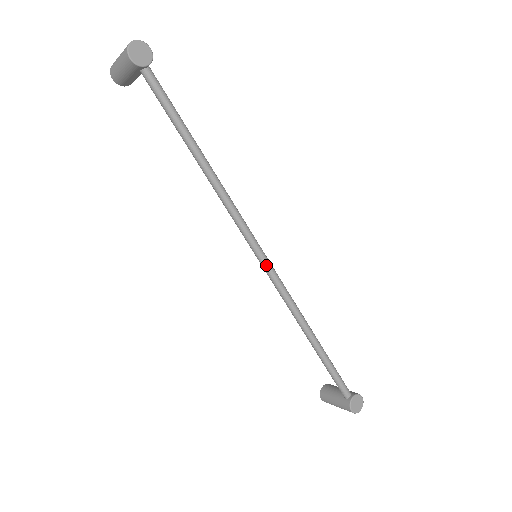
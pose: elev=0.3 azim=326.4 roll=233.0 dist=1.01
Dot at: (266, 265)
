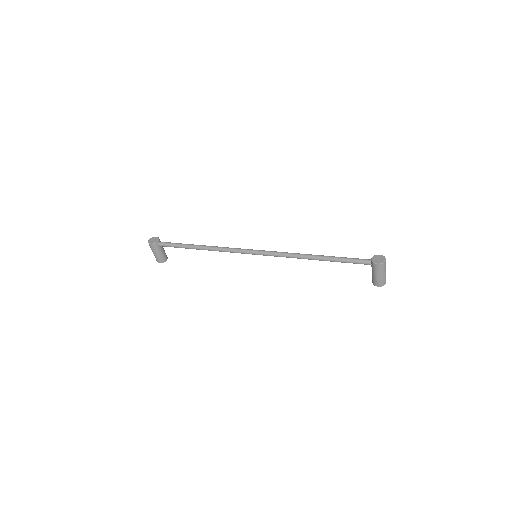
Dot at: (259, 252)
